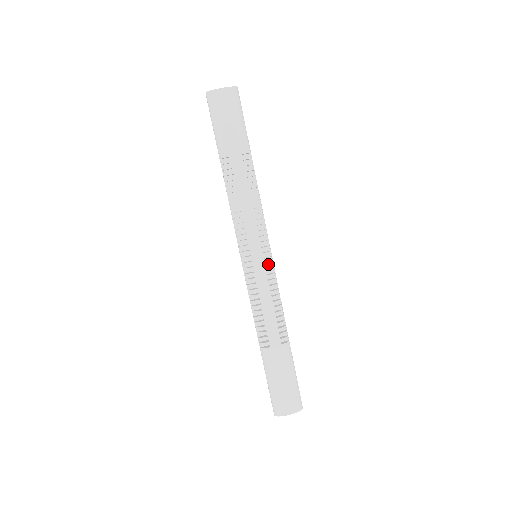
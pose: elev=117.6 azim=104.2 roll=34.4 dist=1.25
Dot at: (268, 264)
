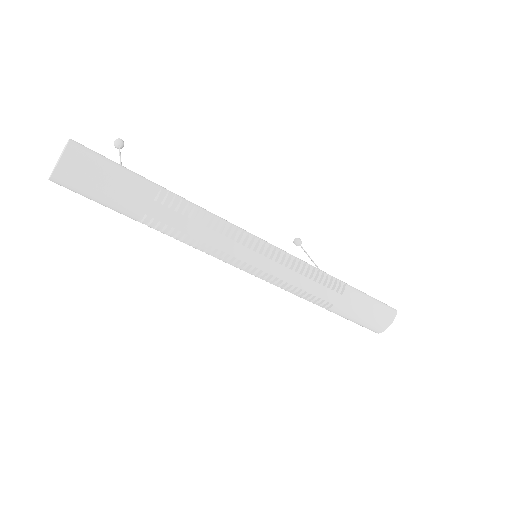
Dot at: (274, 256)
